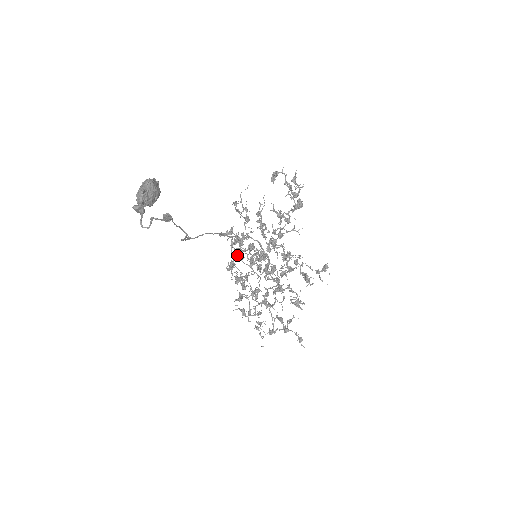
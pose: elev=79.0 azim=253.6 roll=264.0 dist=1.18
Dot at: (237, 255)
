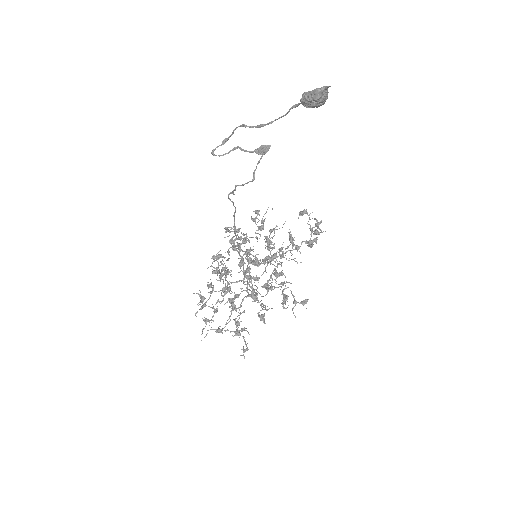
Dot at: occluded
